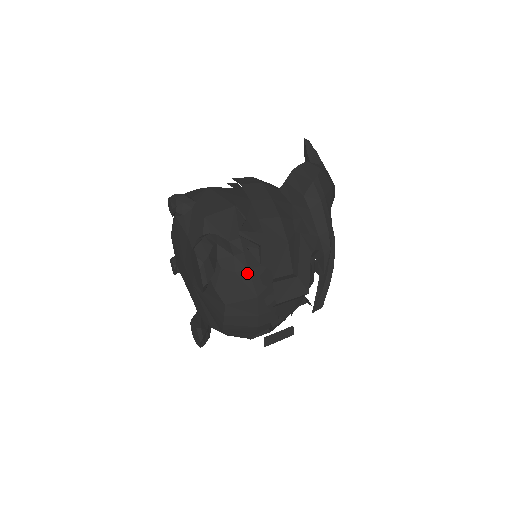
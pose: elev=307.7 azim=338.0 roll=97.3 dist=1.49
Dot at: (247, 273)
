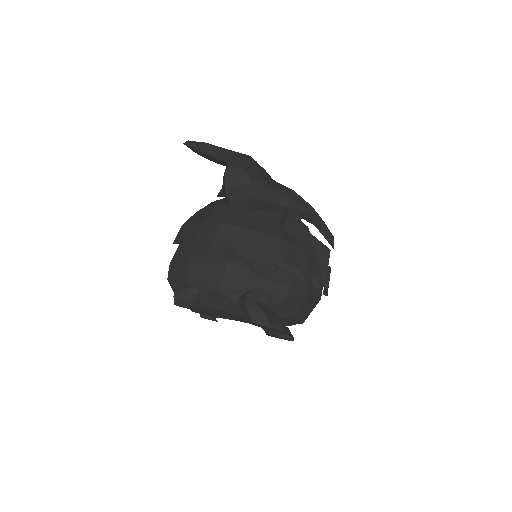
Dot at: (291, 290)
